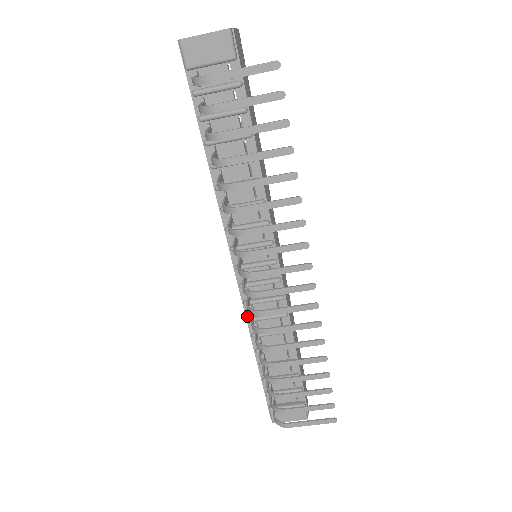
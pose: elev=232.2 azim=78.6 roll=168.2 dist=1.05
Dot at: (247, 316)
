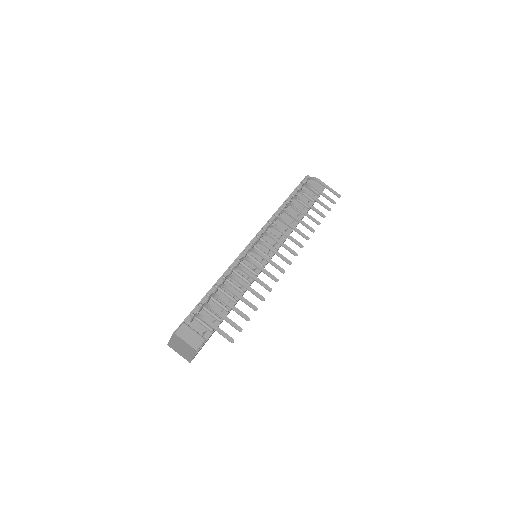
Dot at: (231, 267)
